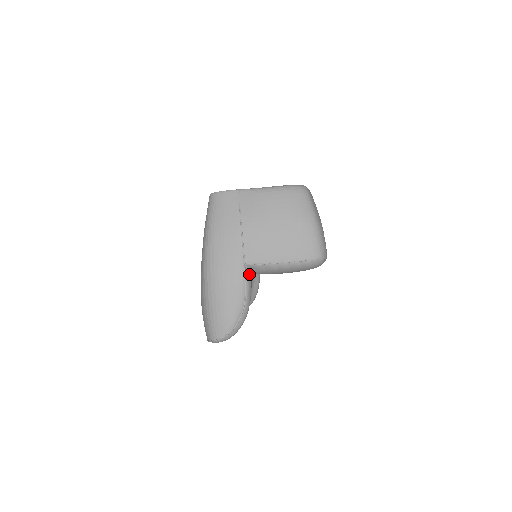
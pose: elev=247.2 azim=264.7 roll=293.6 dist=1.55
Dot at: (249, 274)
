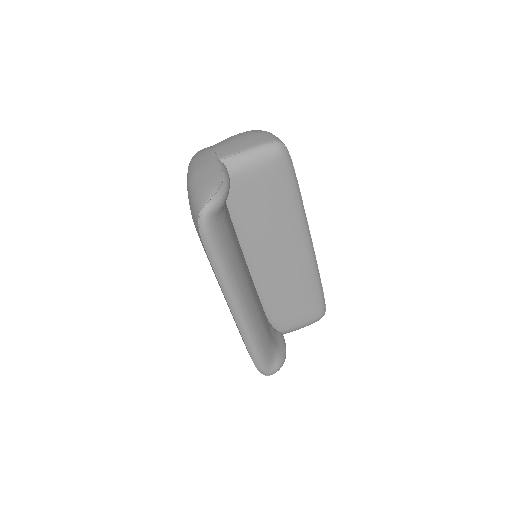
Dot at: (224, 166)
